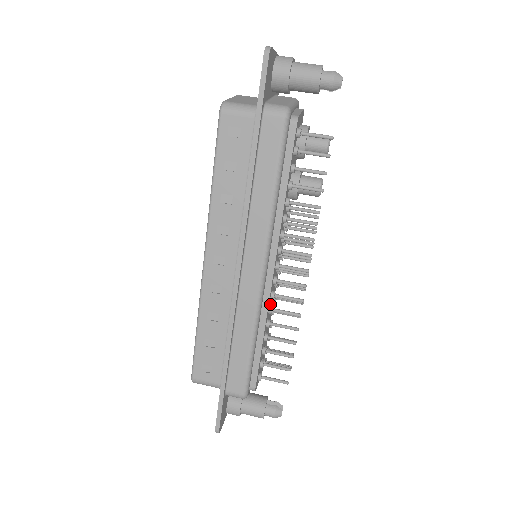
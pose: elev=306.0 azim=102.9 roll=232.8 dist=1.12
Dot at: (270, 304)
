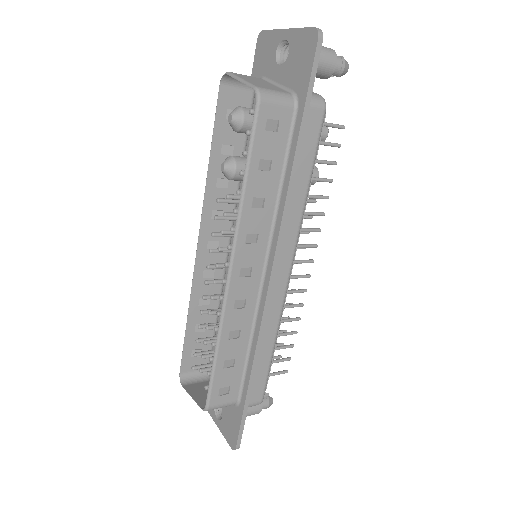
Dot at: occluded
